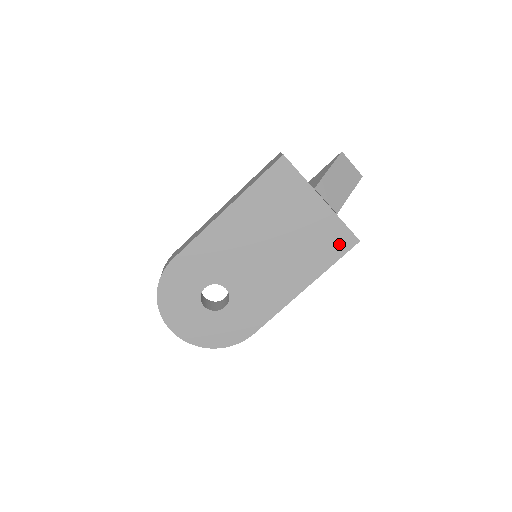
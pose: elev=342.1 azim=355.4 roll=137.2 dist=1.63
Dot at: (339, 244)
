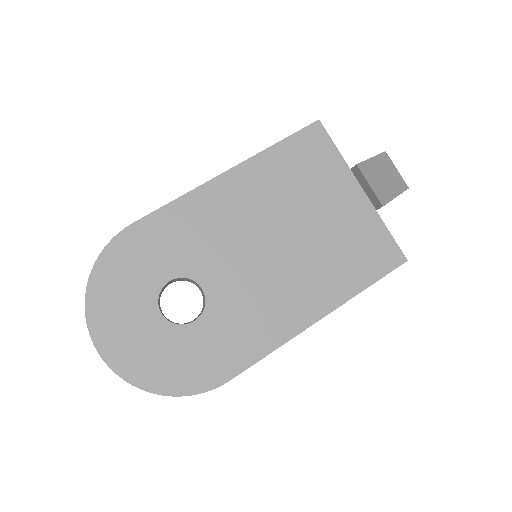
Dot at: (379, 258)
